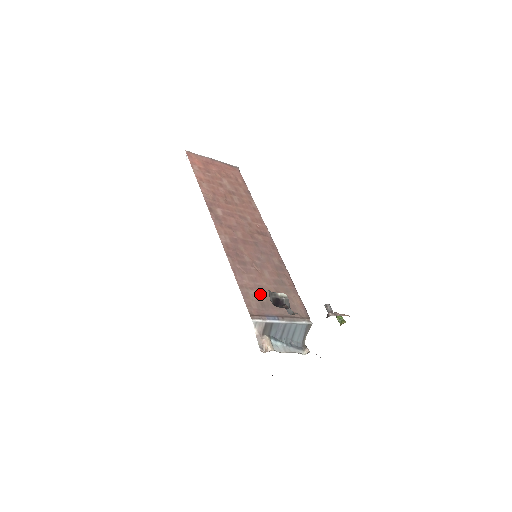
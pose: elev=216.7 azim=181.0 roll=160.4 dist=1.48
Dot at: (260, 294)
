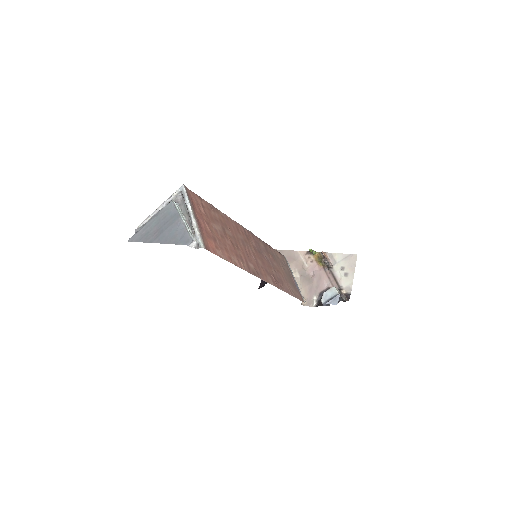
Dot at: occluded
